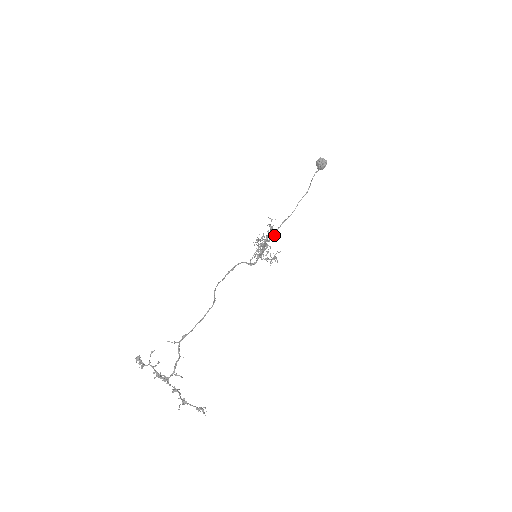
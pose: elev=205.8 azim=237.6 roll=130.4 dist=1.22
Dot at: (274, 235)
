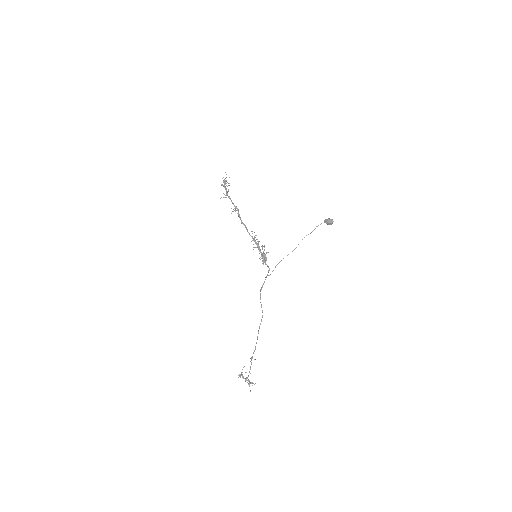
Dot at: occluded
